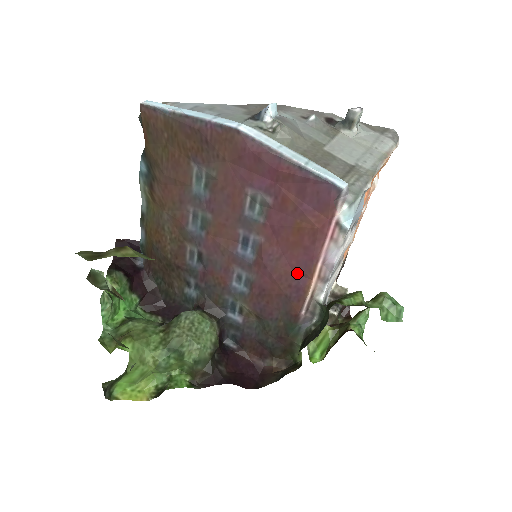
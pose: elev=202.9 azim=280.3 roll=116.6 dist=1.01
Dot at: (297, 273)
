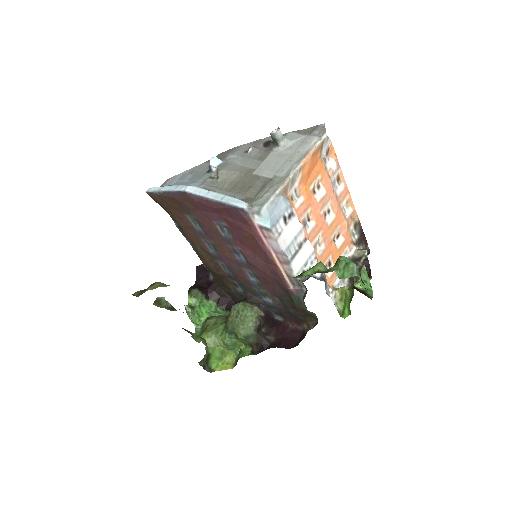
Dot at: (268, 263)
